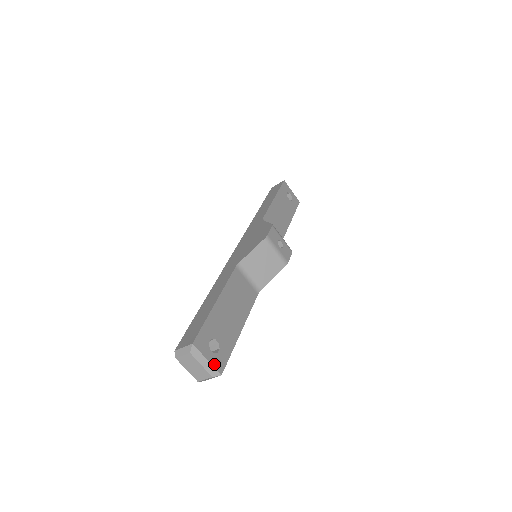
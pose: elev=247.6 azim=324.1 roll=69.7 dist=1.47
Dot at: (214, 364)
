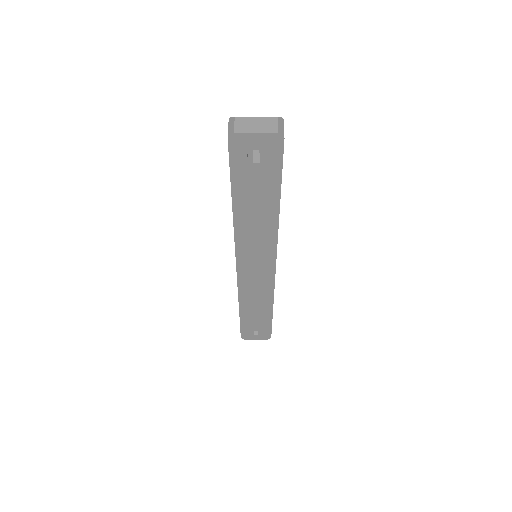
Dot at: occluded
